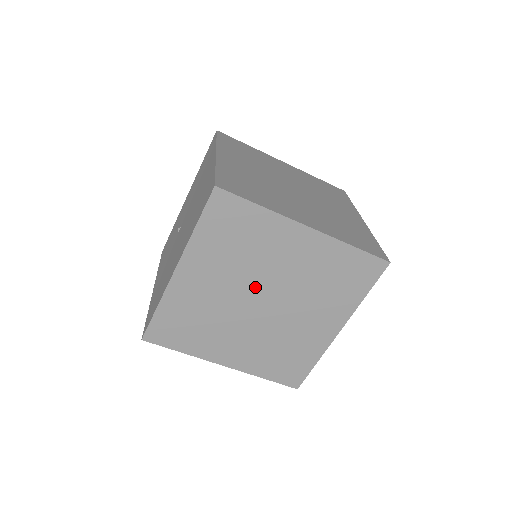
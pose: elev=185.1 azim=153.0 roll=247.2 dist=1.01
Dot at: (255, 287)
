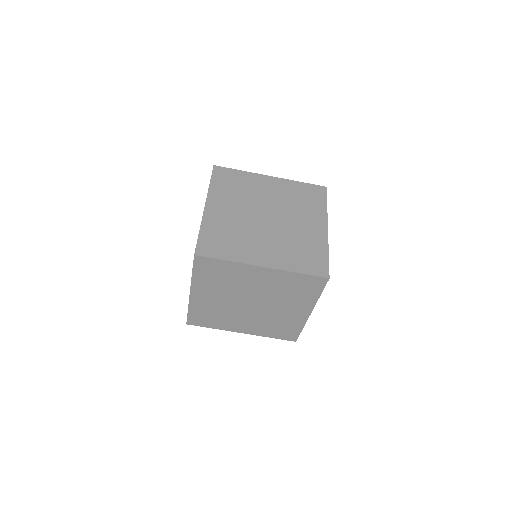
Dot at: (243, 297)
